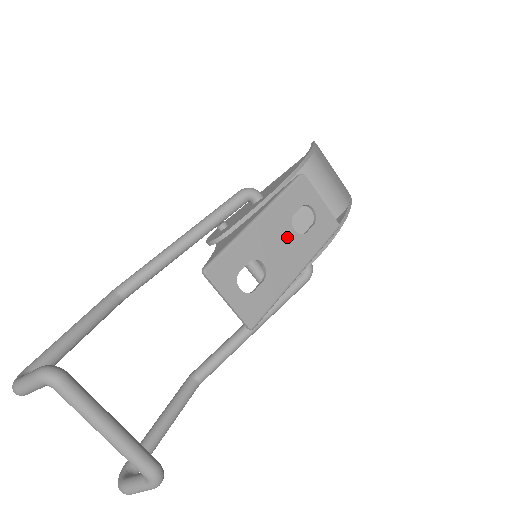
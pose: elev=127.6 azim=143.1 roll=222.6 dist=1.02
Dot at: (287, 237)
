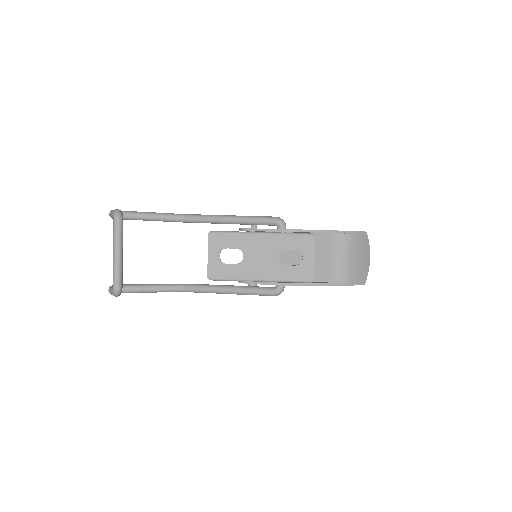
Dot at: (271, 257)
